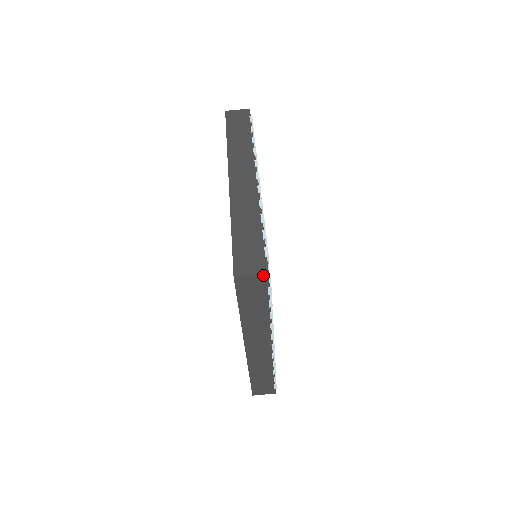
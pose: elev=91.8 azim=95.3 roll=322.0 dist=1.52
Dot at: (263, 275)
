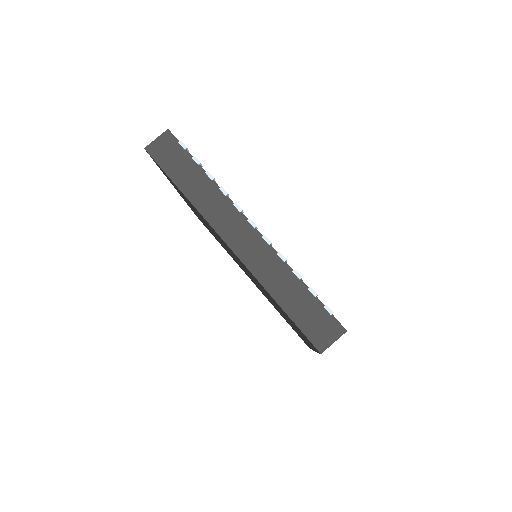
Dot at: occluded
